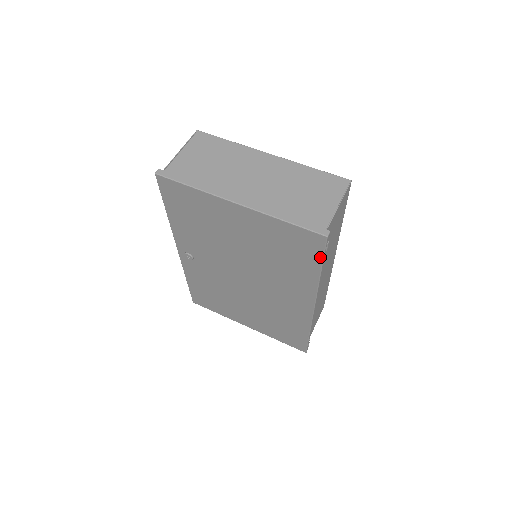
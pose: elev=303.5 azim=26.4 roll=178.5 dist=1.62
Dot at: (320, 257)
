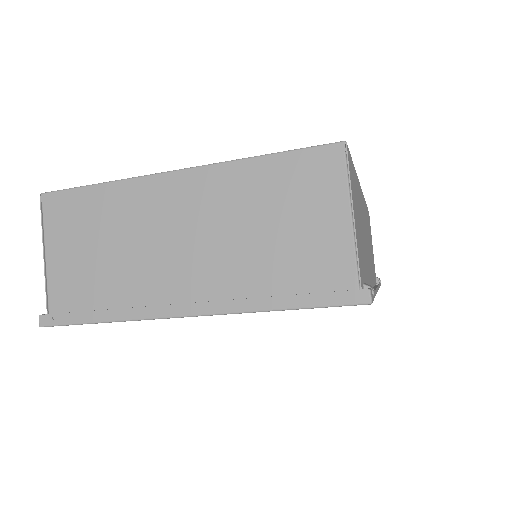
Dot at: occluded
